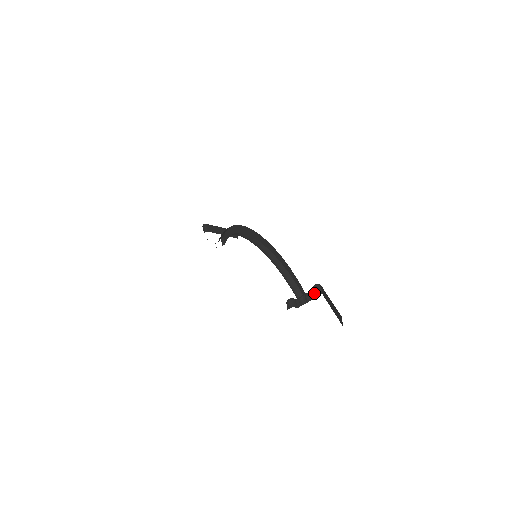
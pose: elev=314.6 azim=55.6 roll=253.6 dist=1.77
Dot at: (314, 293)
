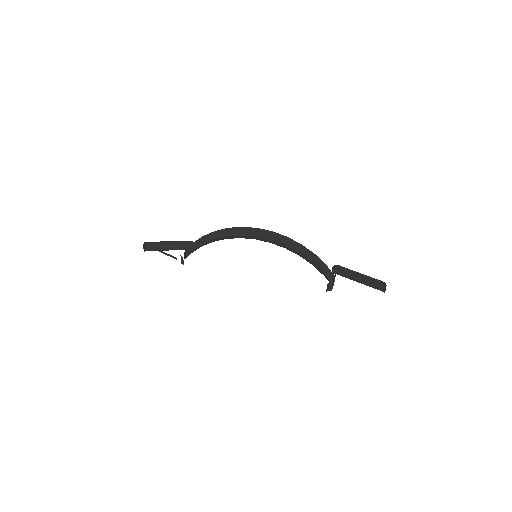
Dot at: occluded
